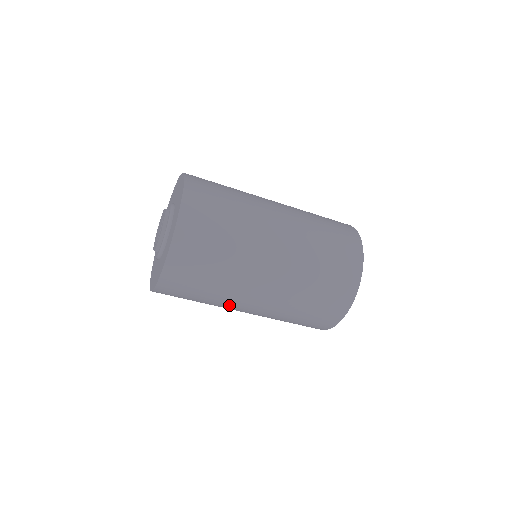
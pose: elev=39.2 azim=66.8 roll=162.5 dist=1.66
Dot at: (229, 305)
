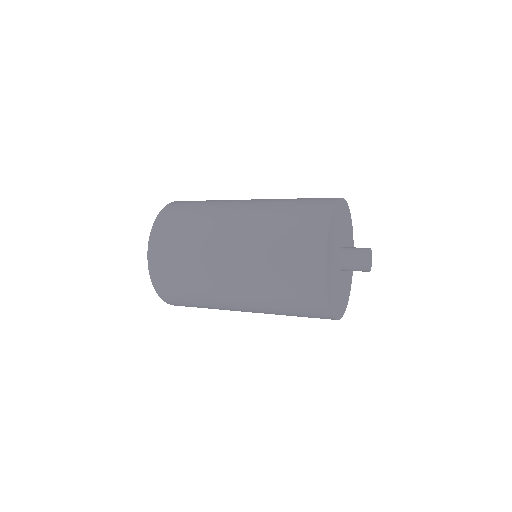
Dot at: (230, 310)
